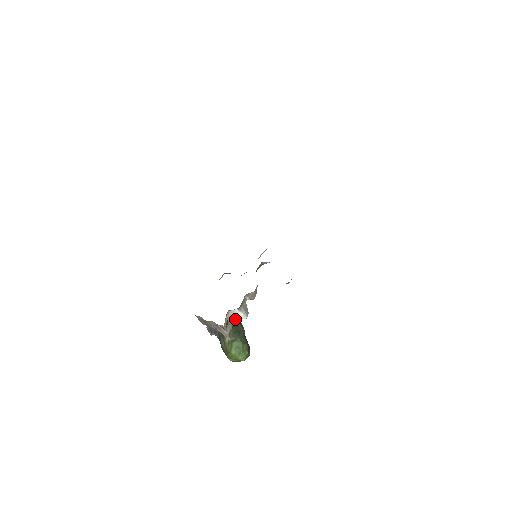
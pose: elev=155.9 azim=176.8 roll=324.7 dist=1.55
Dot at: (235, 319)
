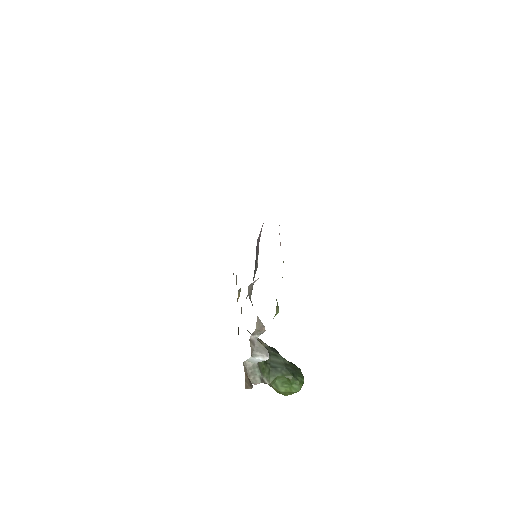
Dot at: occluded
